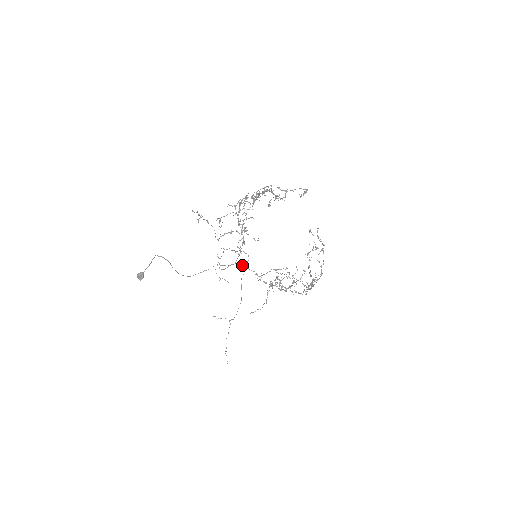
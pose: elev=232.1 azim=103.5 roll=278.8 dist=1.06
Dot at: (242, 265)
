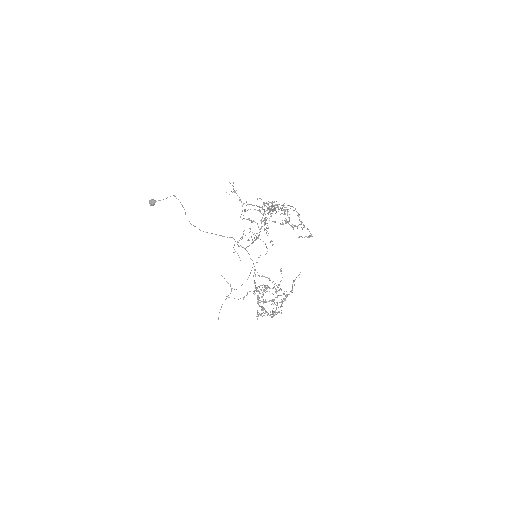
Dot at: occluded
